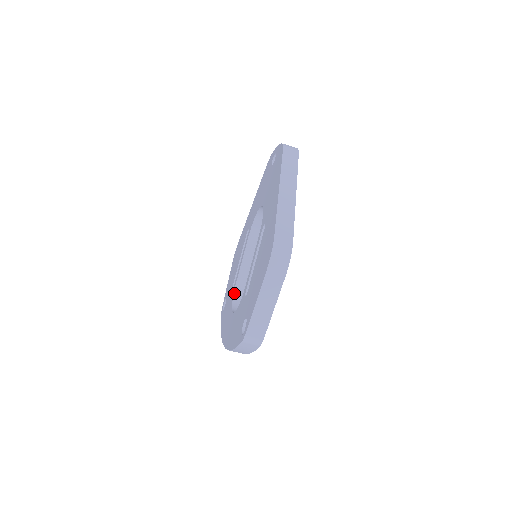
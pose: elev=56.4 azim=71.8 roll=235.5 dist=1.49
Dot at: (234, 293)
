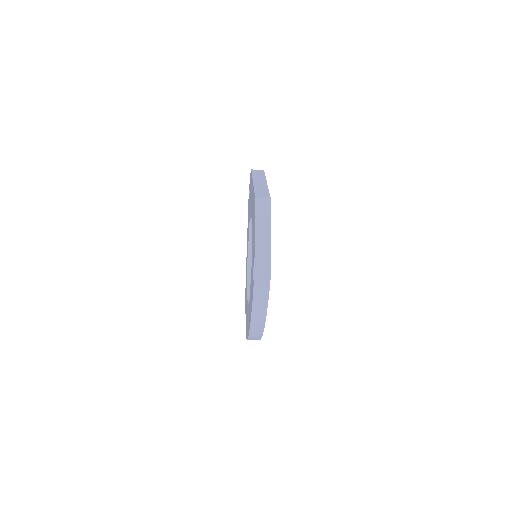
Dot at: (248, 298)
